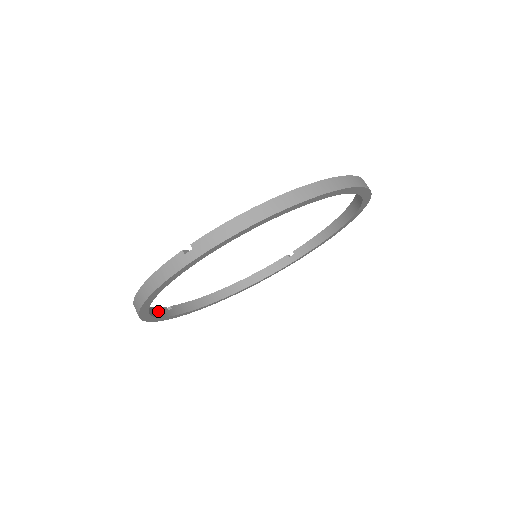
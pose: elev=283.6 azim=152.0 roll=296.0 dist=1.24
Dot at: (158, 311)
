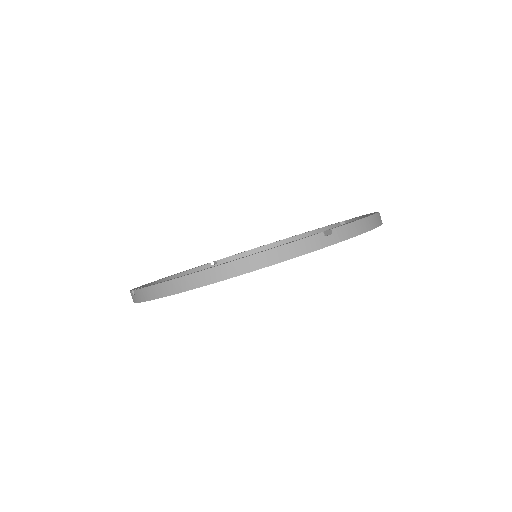
Dot at: occluded
